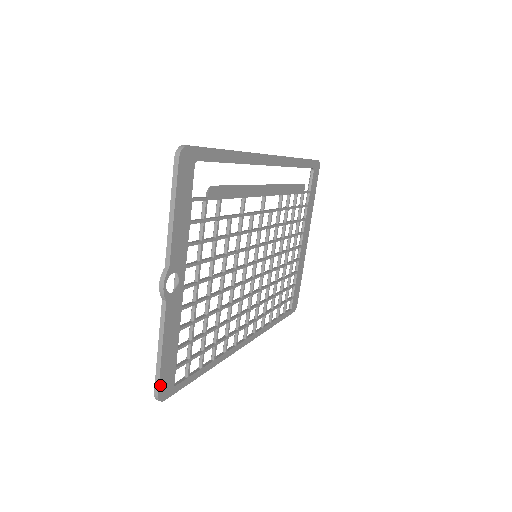
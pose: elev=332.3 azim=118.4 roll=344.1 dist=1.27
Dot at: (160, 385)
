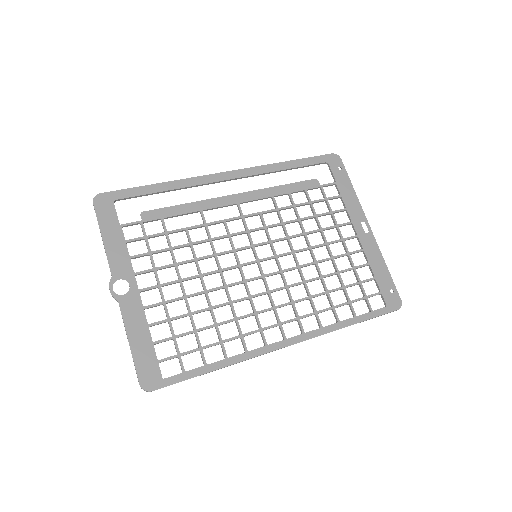
Dot at: (139, 375)
